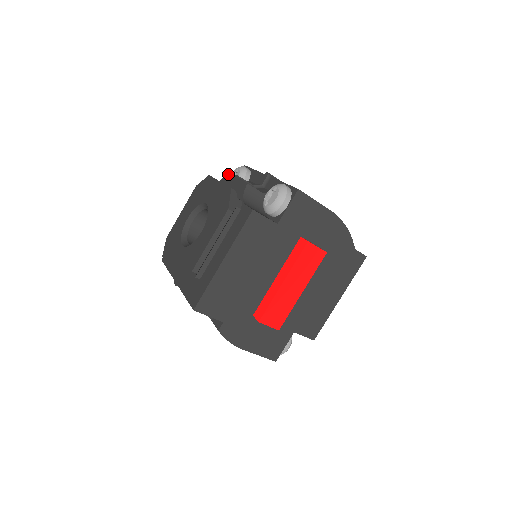
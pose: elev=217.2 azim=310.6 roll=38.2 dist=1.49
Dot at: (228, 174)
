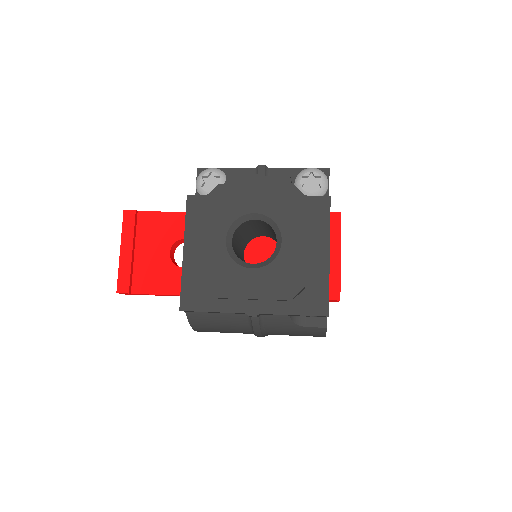
Dot at: (235, 177)
